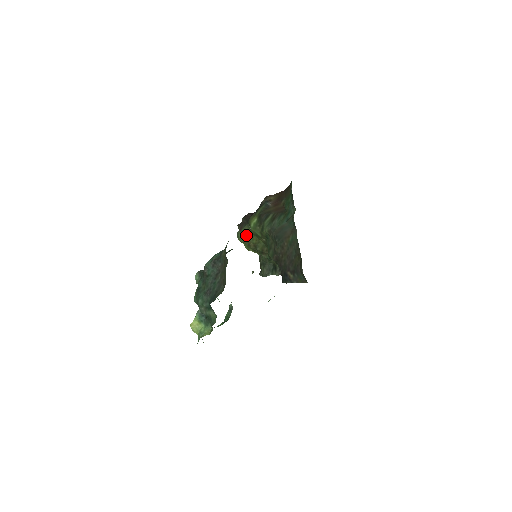
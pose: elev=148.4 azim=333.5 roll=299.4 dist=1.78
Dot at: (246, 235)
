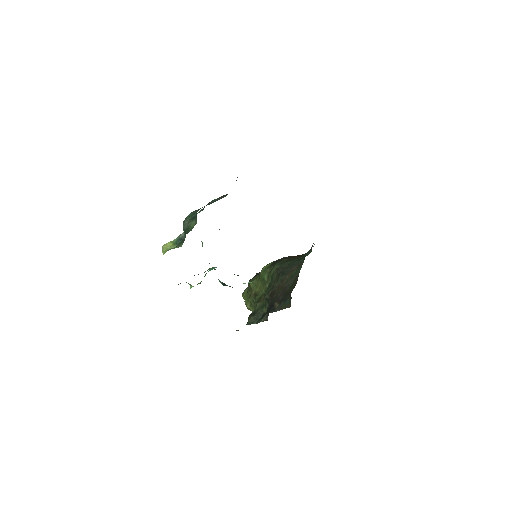
Dot at: (253, 282)
